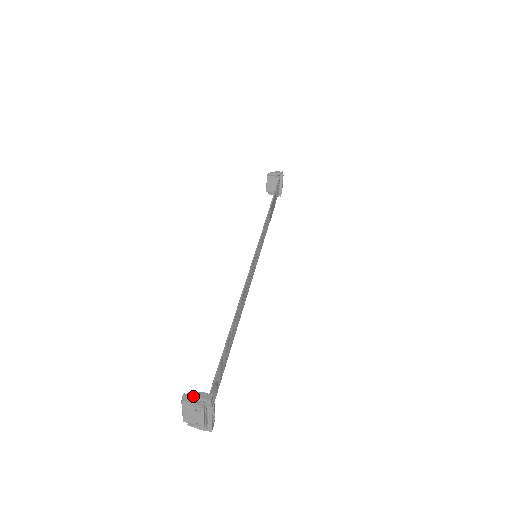
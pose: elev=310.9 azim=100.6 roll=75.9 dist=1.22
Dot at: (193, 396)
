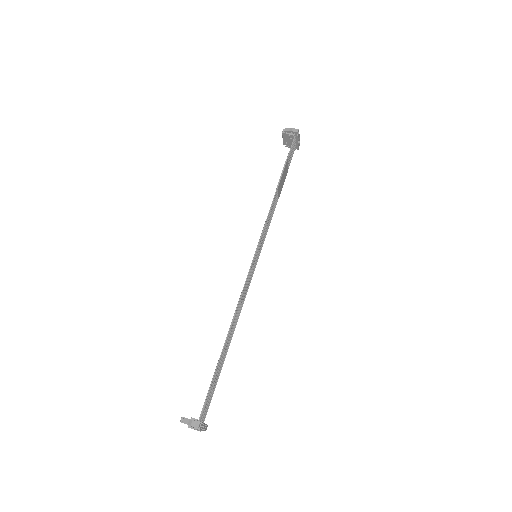
Dot at: (187, 422)
